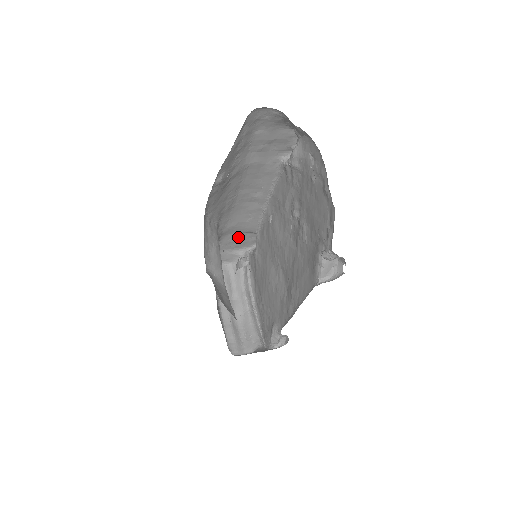
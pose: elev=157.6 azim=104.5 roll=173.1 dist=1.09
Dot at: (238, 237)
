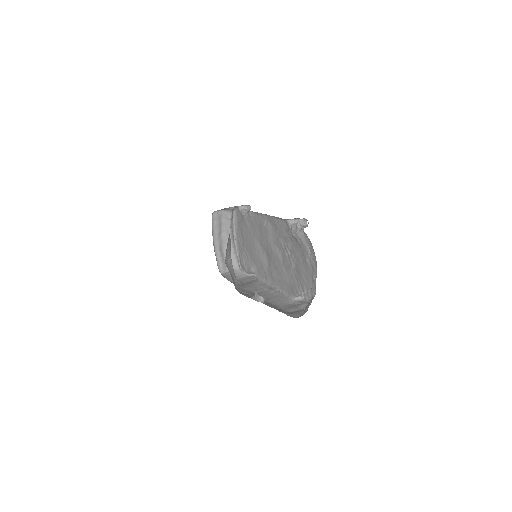
Dot at: occluded
